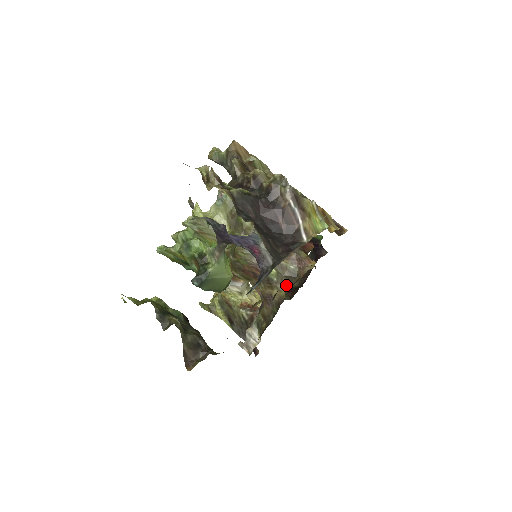
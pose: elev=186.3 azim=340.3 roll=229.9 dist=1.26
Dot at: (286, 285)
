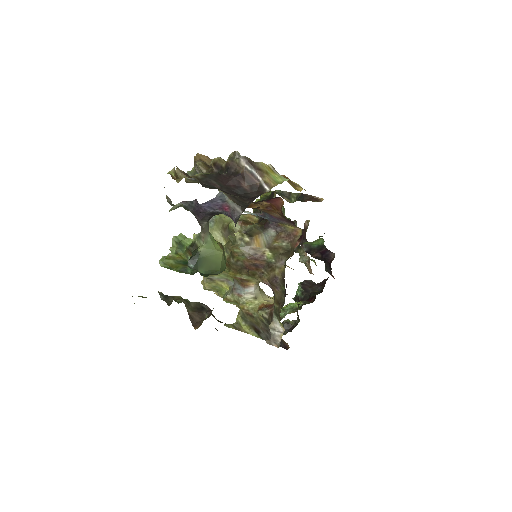
Dot at: (283, 260)
